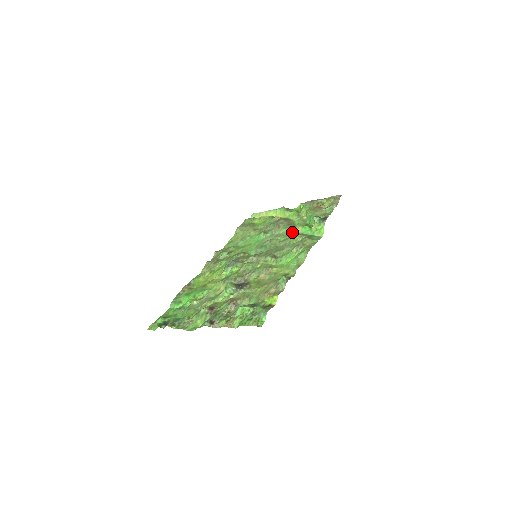
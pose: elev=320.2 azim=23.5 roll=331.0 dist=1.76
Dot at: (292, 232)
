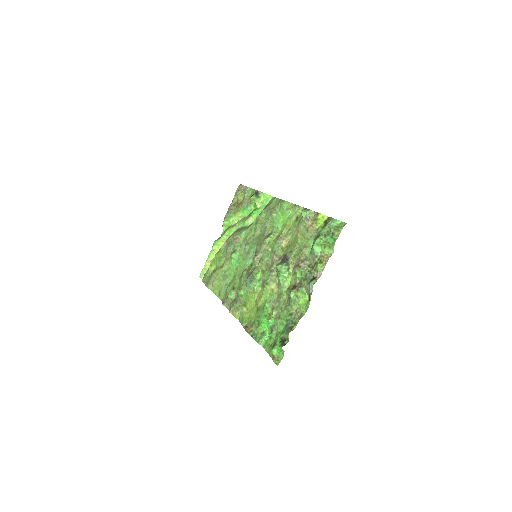
Dot at: (250, 226)
